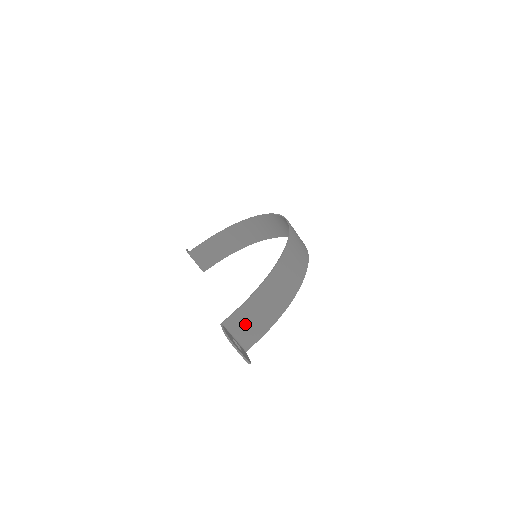
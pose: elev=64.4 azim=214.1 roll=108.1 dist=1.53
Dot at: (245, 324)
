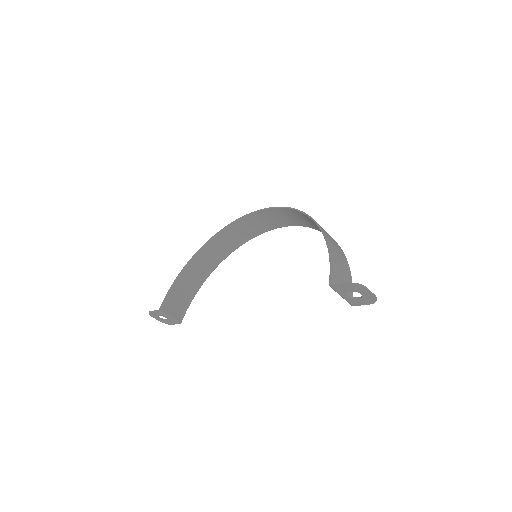
Dot at: (340, 279)
